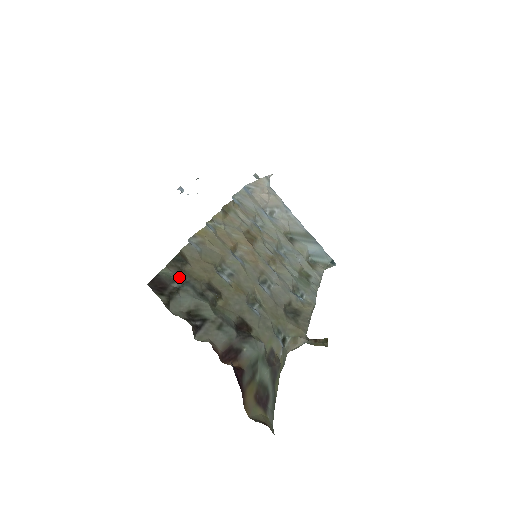
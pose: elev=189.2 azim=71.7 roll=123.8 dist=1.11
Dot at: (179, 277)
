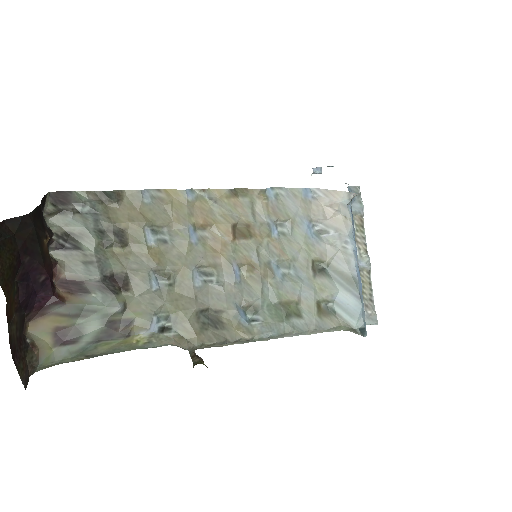
Dot at: (90, 205)
